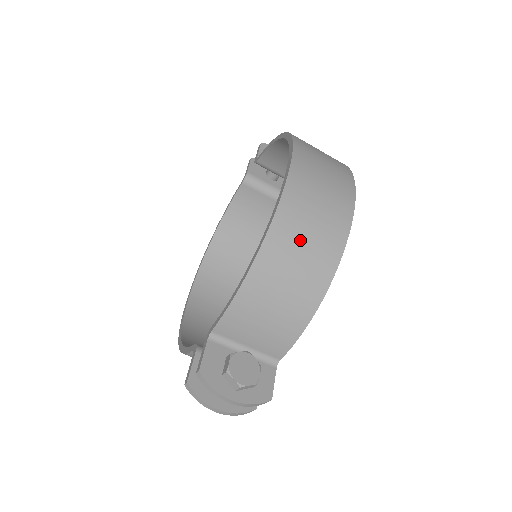
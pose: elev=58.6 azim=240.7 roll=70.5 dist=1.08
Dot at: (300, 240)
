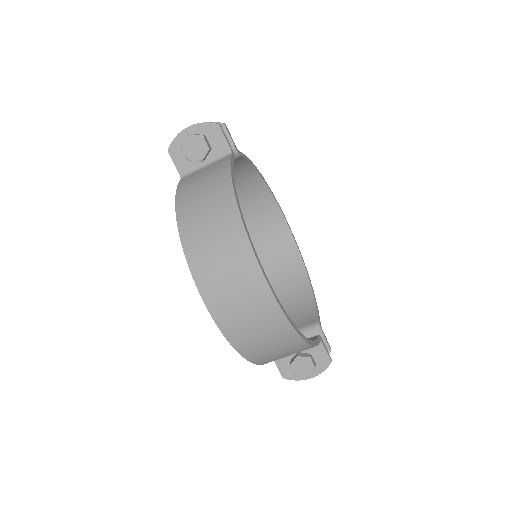
Dot at: (262, 345)
